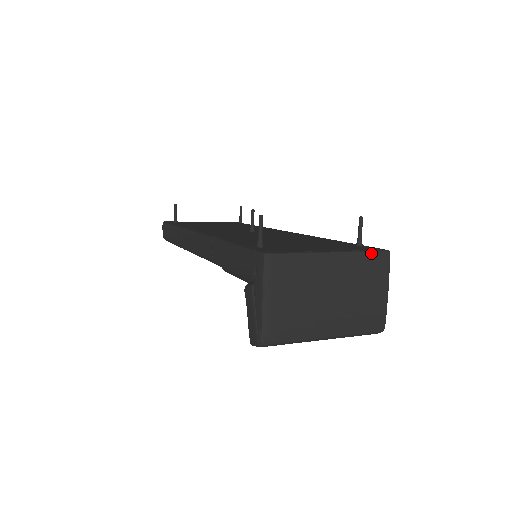
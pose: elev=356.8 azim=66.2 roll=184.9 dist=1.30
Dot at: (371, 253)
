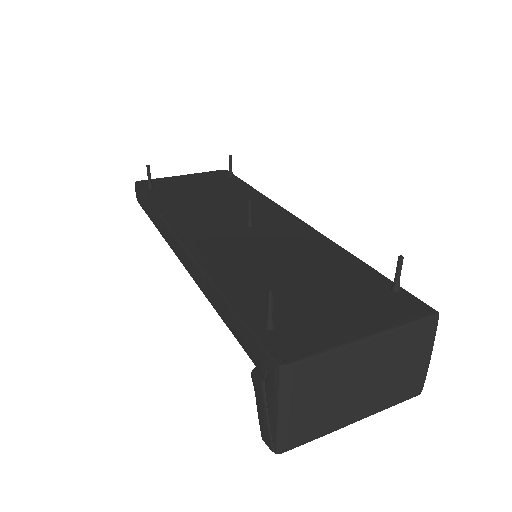
Dot at: (416, 323)
